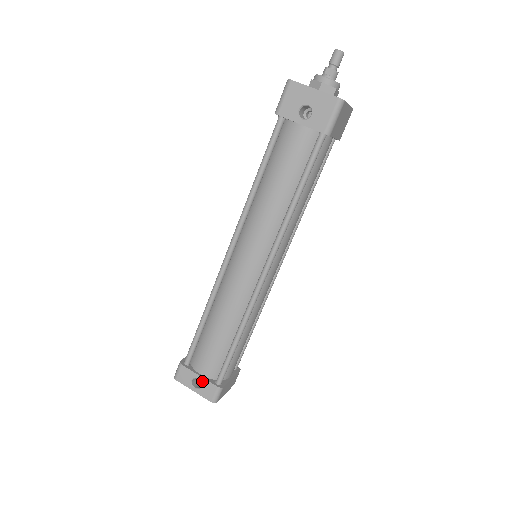
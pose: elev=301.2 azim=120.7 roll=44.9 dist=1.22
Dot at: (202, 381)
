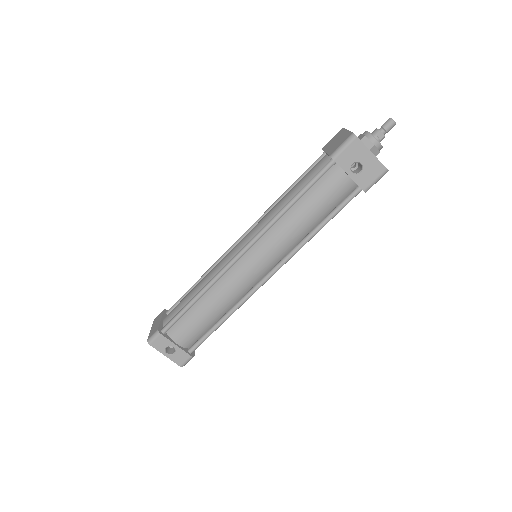
Dot at: (177, 350)
